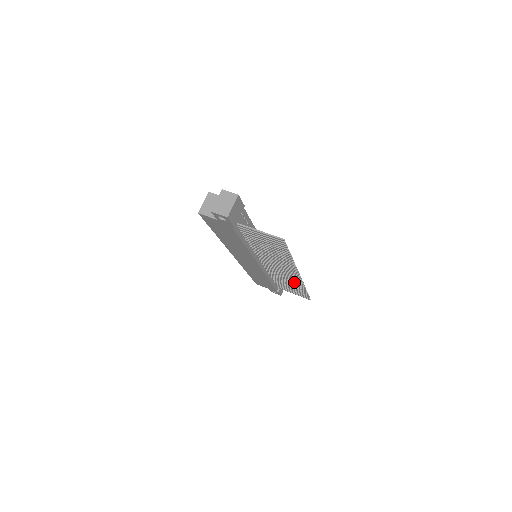
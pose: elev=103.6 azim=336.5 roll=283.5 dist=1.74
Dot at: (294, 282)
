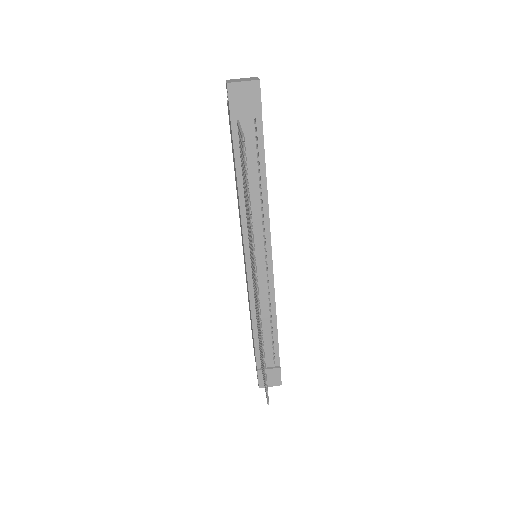
Dot at: occluded
